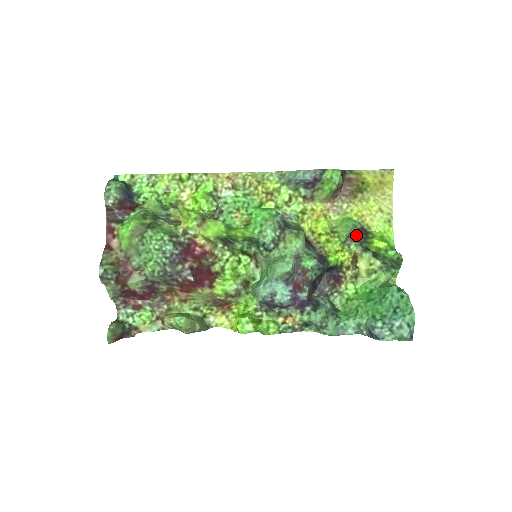
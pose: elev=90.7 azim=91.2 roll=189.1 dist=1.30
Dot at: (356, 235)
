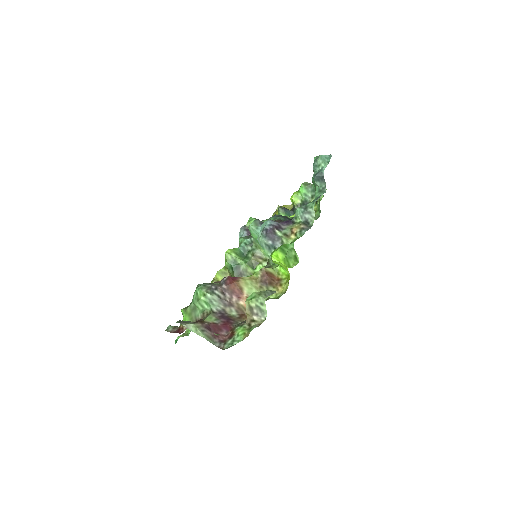
Dot at: (287, 211)
